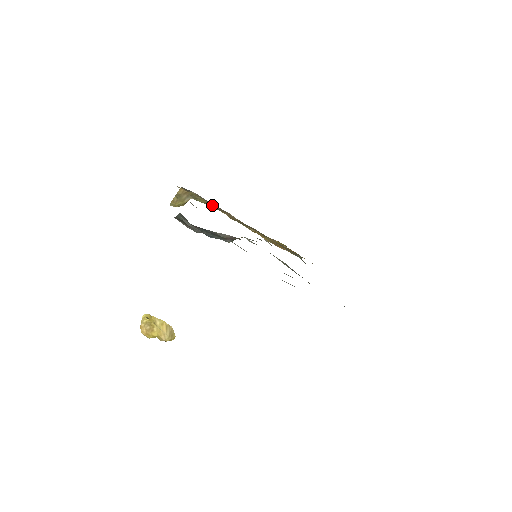
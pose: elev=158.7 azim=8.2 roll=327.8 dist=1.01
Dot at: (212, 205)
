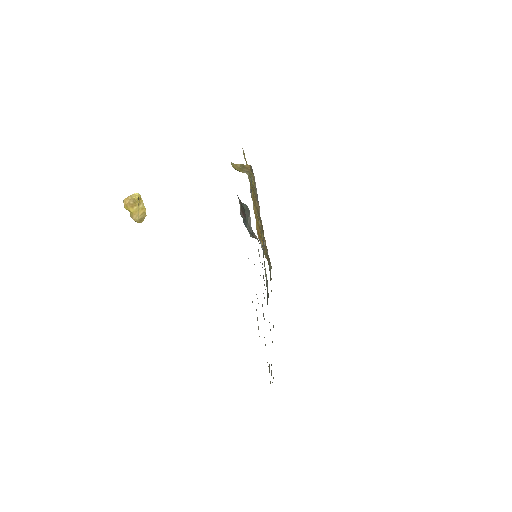
Dot at: (255, 190)
